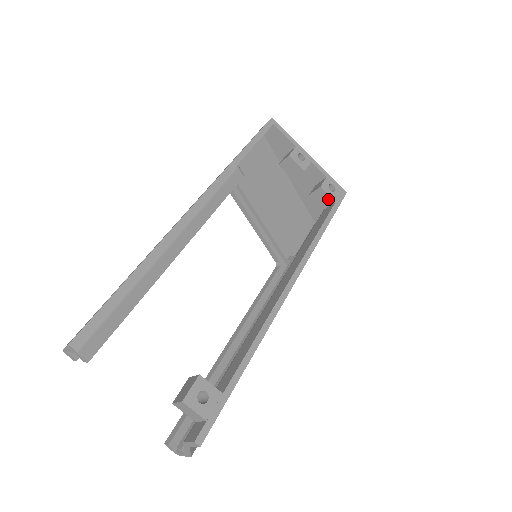
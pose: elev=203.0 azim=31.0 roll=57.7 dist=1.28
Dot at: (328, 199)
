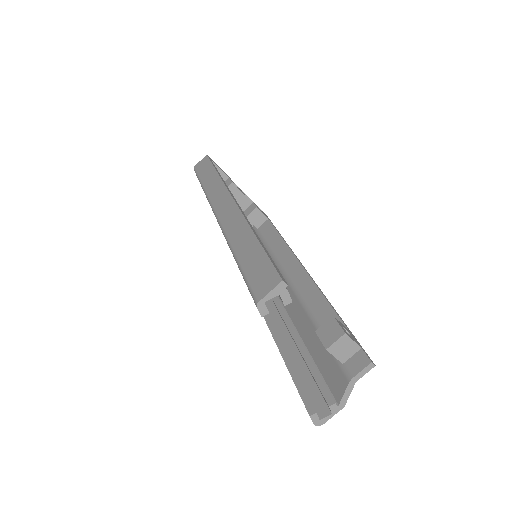
Dot at: (262, 218)
